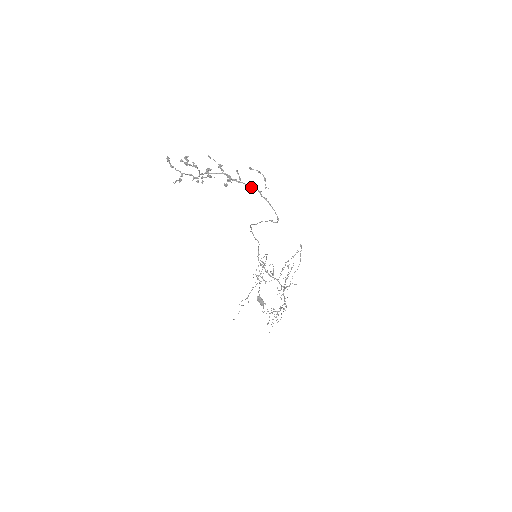
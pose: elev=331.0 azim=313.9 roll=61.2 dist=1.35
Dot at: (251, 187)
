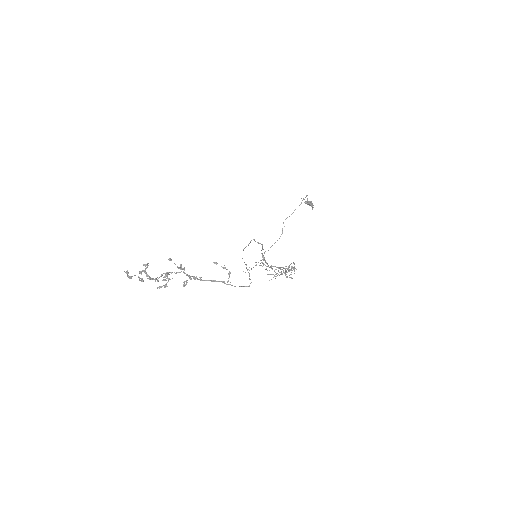
Dot at: occluded
